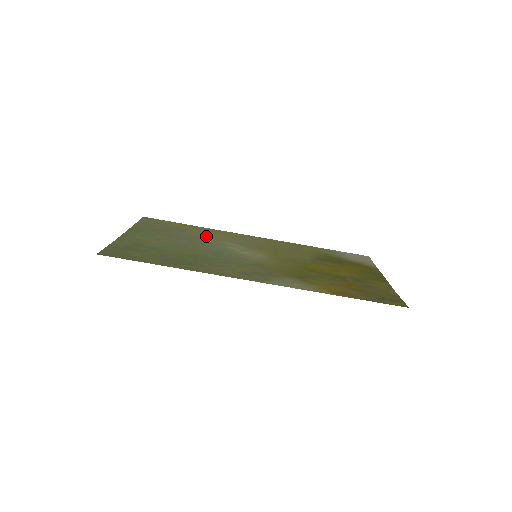
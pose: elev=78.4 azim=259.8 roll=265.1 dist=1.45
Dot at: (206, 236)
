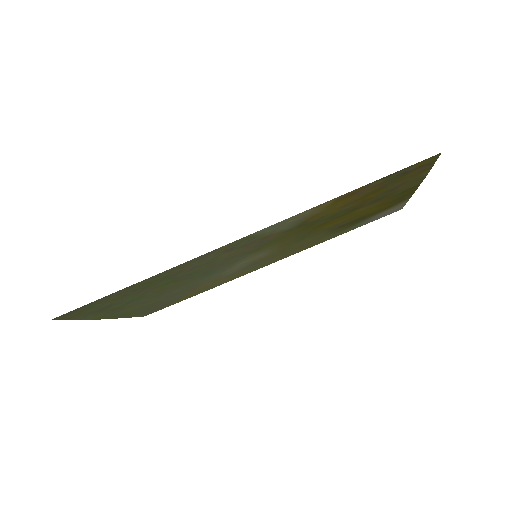
Dot at: (206, 285)
